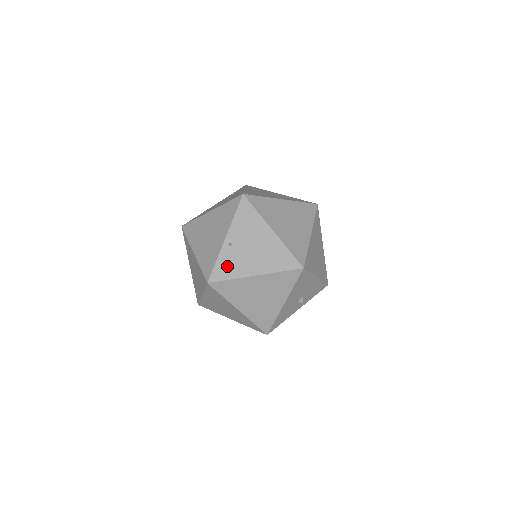
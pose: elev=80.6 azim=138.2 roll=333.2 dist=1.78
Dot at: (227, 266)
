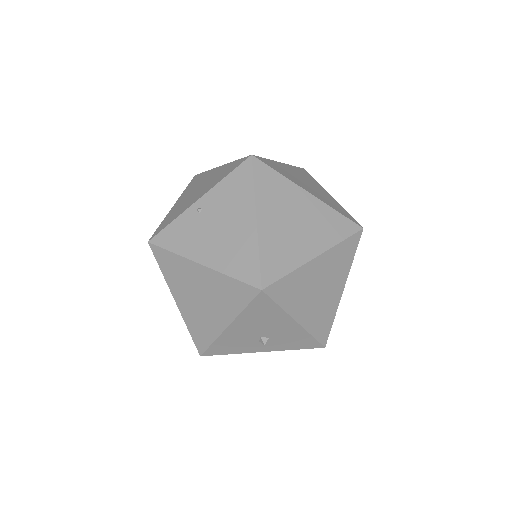
Dot at: (179, 234)
